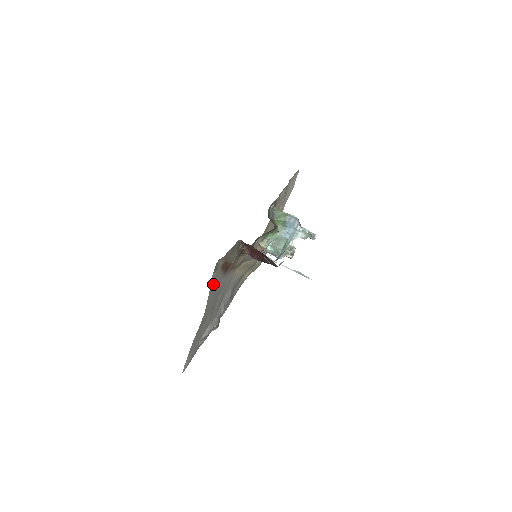
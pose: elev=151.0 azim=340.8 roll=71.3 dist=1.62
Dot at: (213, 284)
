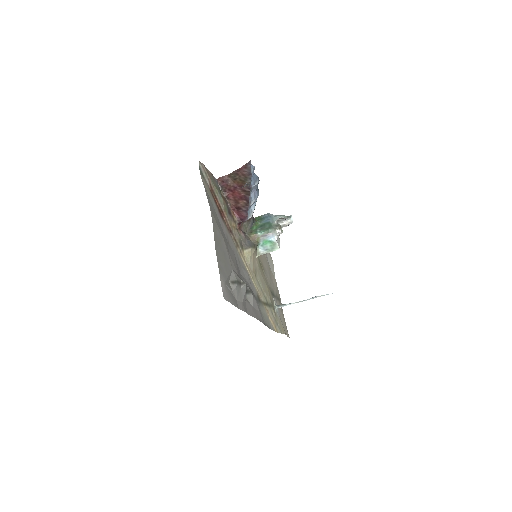
Dot at: (208, 195)
